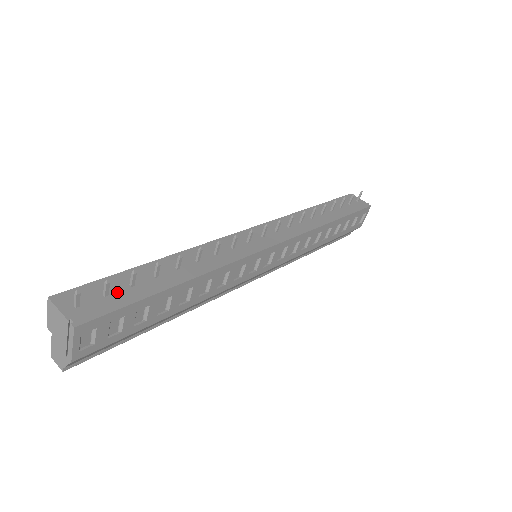
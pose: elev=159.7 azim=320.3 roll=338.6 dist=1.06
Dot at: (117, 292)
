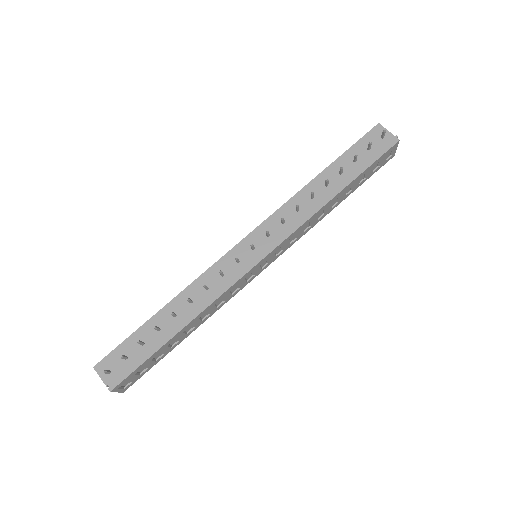
Dot at: (134, 353)
